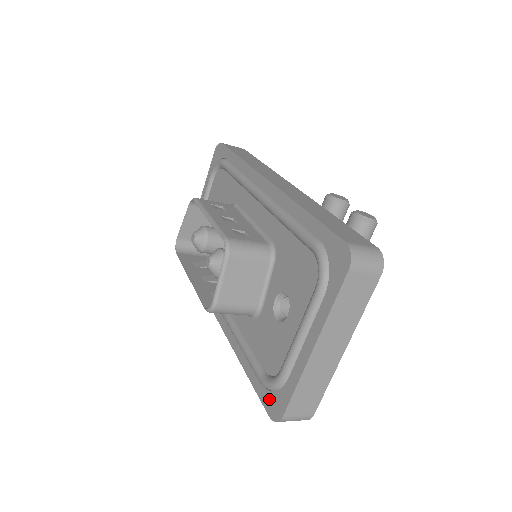
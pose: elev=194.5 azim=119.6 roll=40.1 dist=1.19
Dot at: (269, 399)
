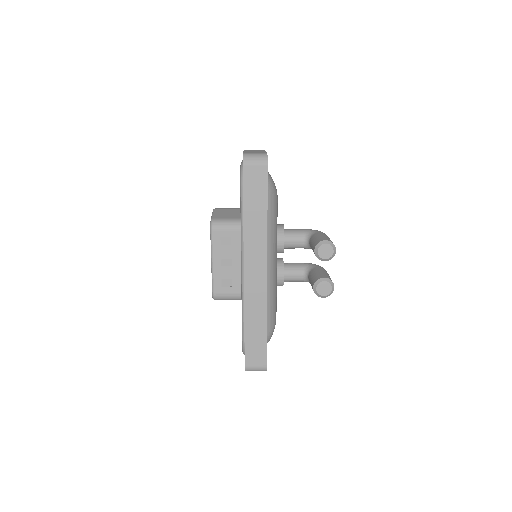
Dot at: occluded
